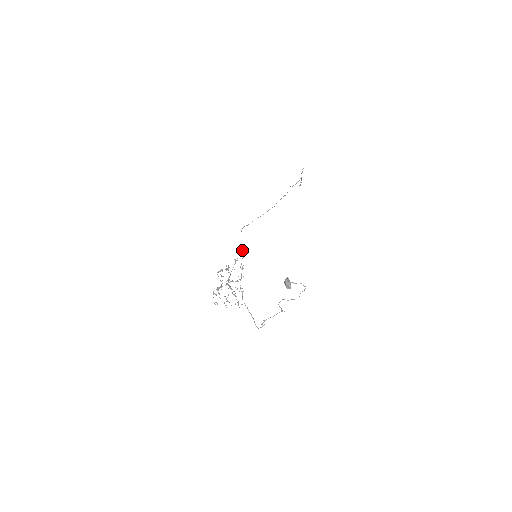
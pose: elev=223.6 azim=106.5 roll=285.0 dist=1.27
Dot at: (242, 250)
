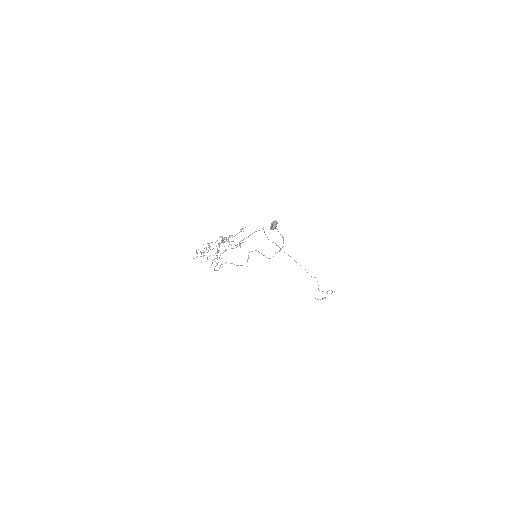
Dot at: occluded
